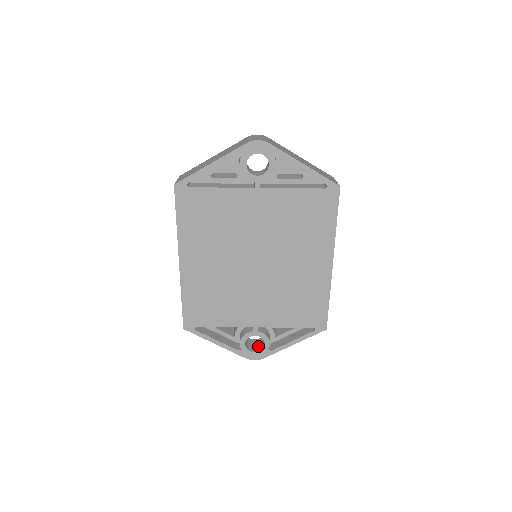
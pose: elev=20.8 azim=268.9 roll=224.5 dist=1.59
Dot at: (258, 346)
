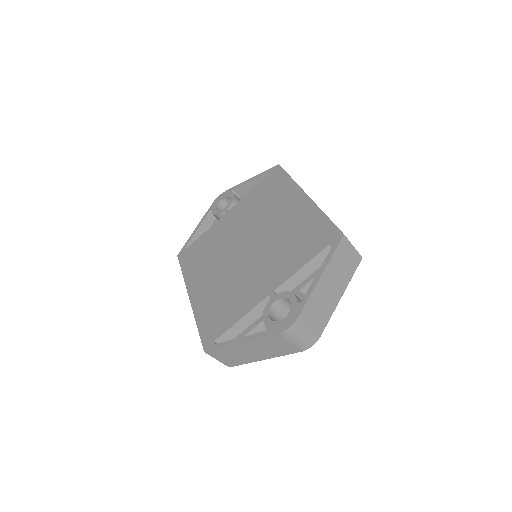
Dot at: occluded
